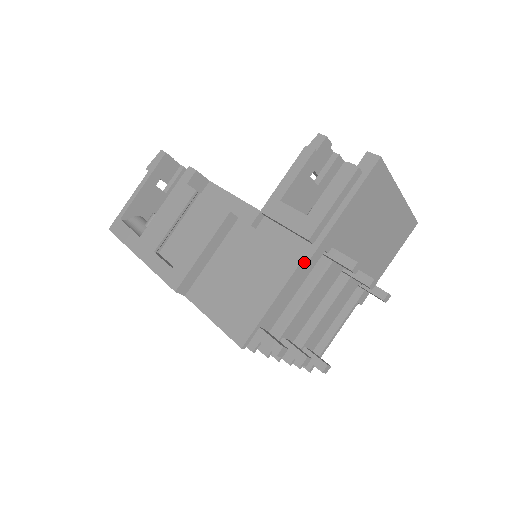
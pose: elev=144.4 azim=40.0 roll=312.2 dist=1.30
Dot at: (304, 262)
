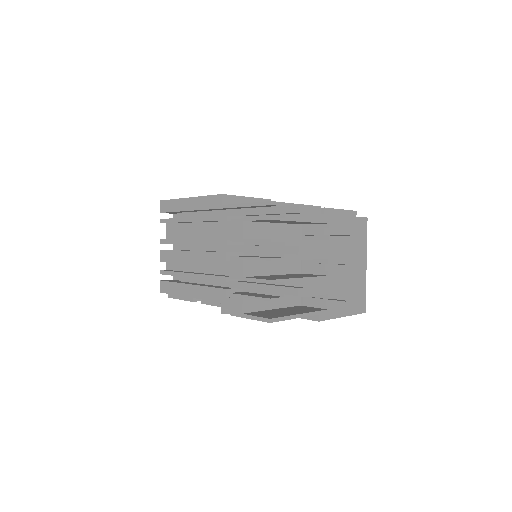
Dot at: (320, 210)
